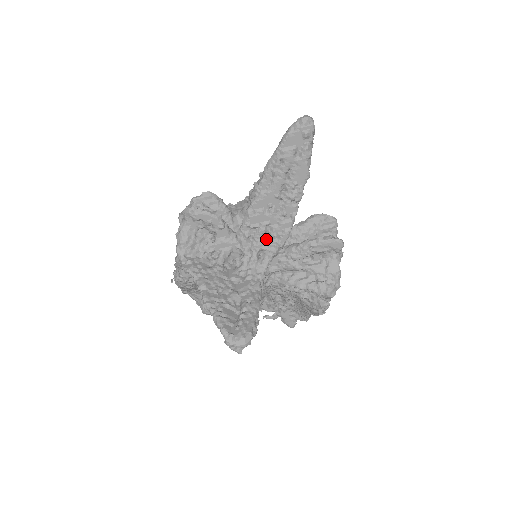
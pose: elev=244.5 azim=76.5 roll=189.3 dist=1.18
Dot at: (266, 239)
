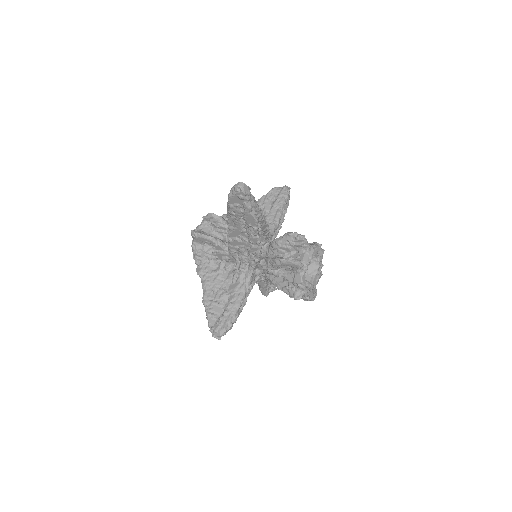
Dot at: (247, 255)
